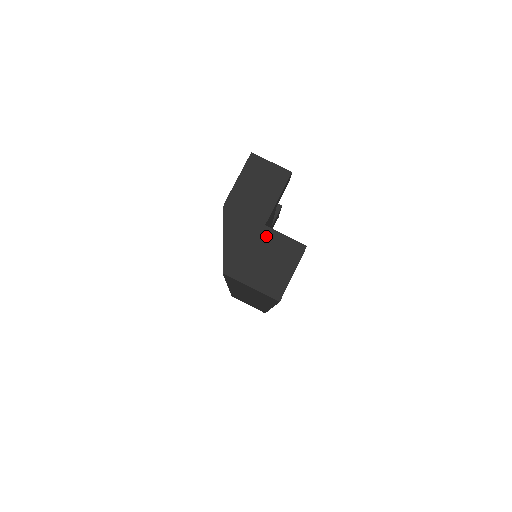
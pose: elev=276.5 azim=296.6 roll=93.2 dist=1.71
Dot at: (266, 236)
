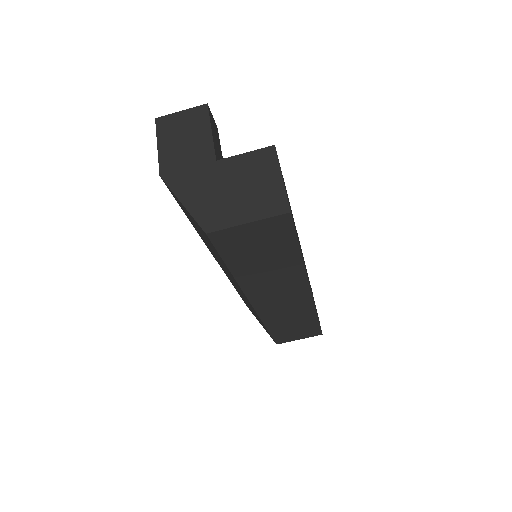
Dot at: (225, 168)
